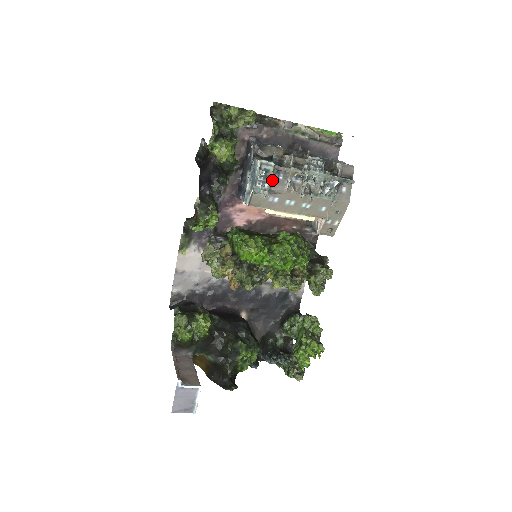
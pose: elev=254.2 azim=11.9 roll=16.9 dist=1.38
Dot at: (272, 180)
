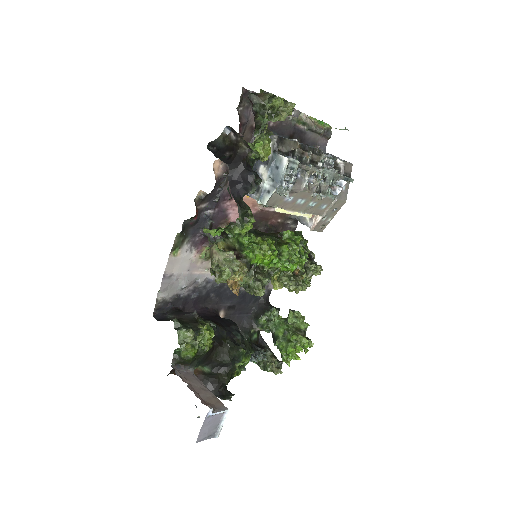
Dot at: (295, 179)
